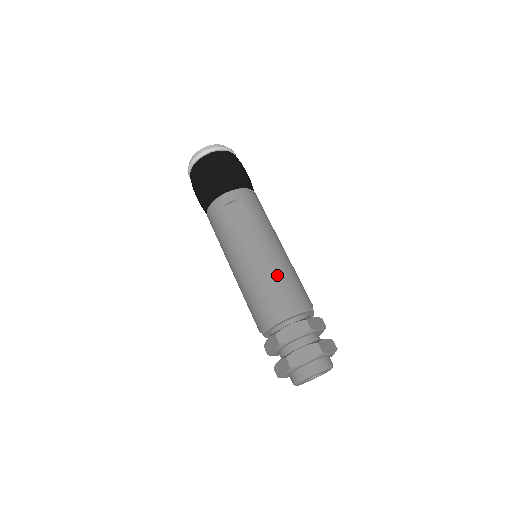
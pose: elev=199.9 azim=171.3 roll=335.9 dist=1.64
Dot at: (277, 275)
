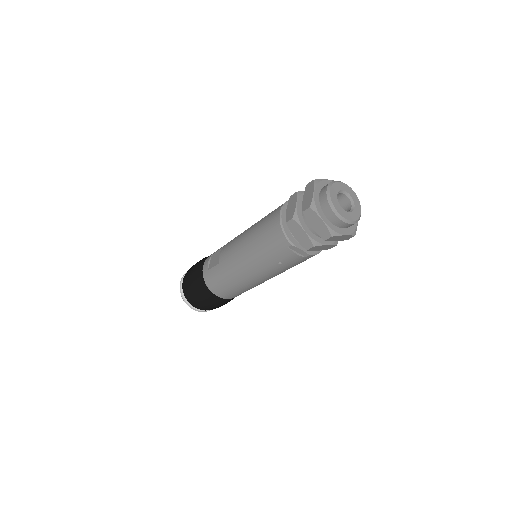
Dot at: (257, 223)
